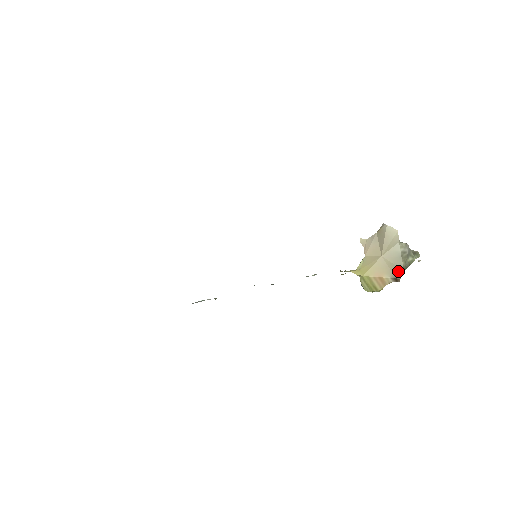
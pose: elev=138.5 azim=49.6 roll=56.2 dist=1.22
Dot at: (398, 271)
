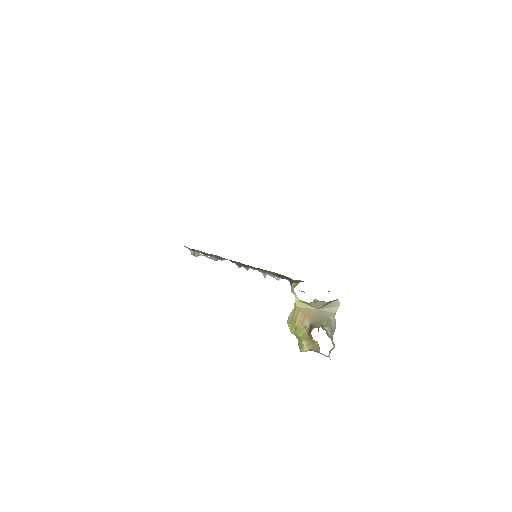
Dot at: (318, 324)
